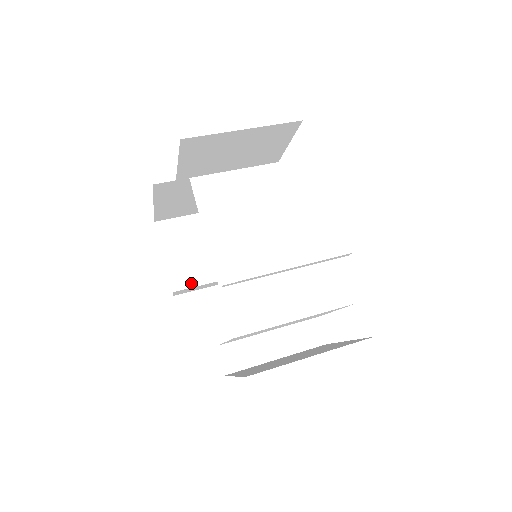
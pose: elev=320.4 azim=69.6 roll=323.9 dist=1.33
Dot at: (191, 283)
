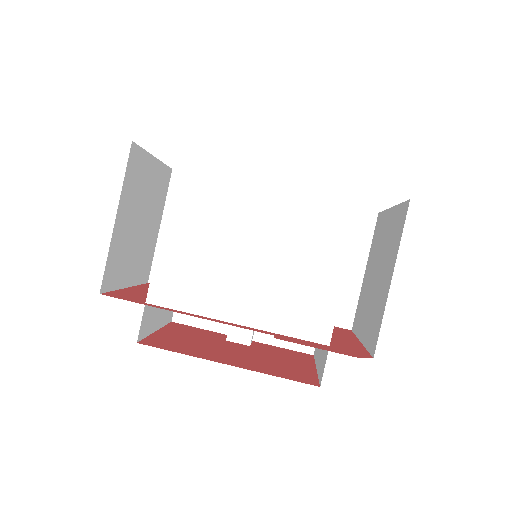
Dot at: occluded
